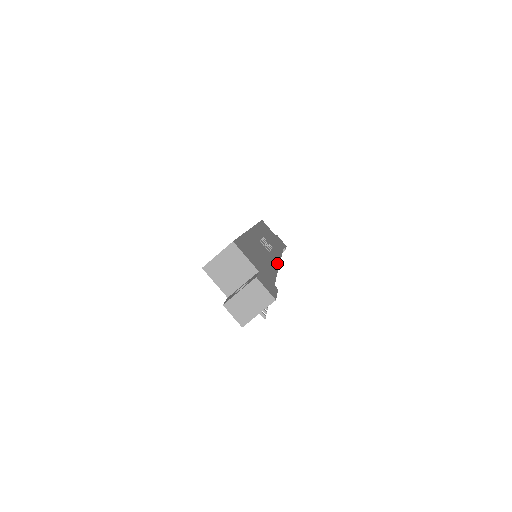
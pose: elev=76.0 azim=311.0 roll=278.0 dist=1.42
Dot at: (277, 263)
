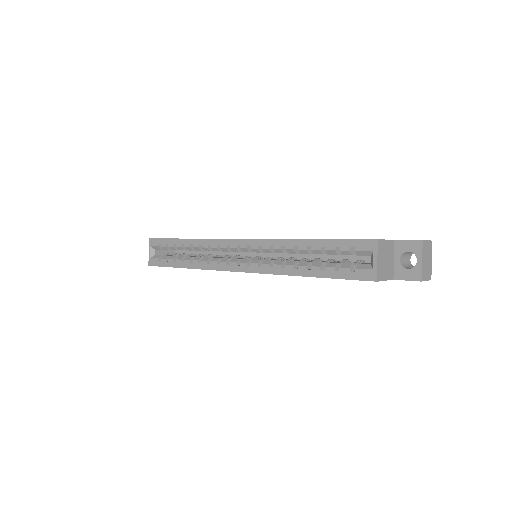
Dot at: occluded
